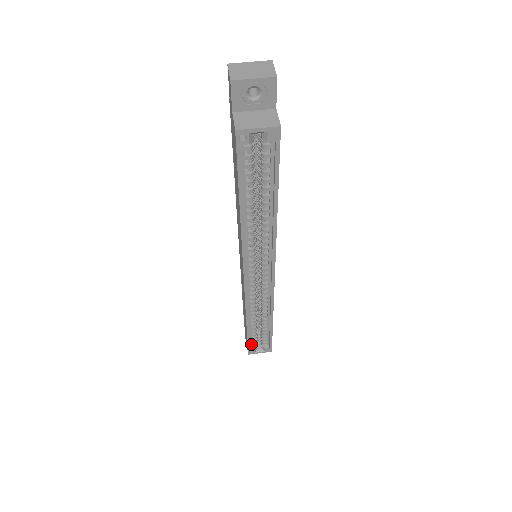
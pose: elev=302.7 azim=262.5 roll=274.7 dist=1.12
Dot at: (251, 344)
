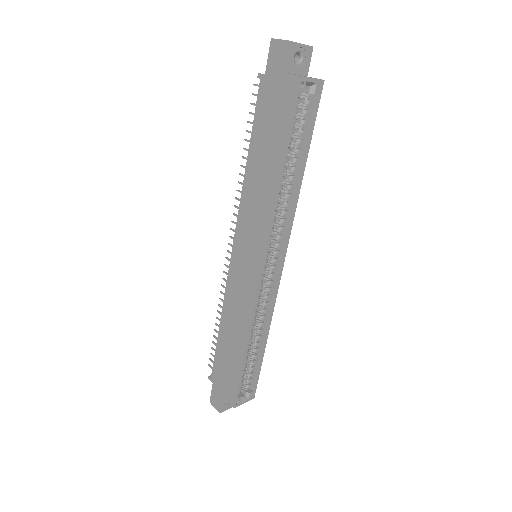
Dot at: (238, 390)
